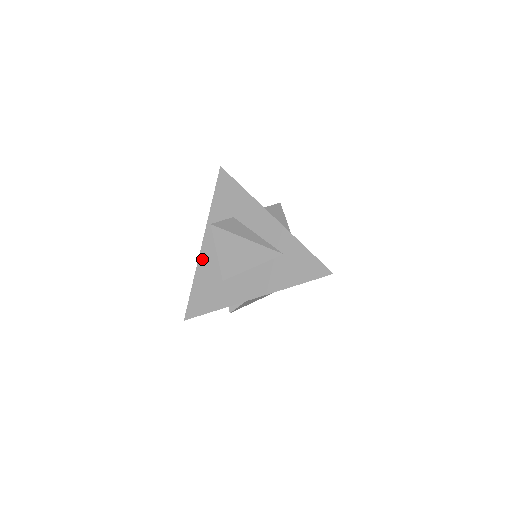
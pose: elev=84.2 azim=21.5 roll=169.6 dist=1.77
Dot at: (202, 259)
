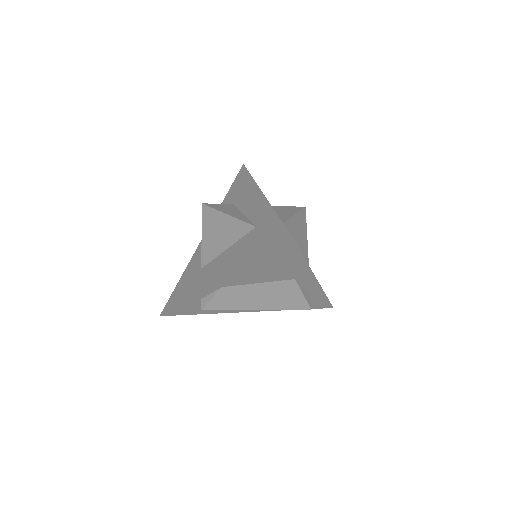
Dot at: (197, 251)
